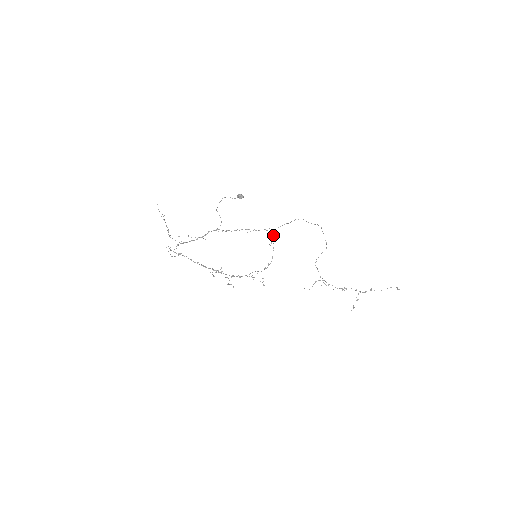
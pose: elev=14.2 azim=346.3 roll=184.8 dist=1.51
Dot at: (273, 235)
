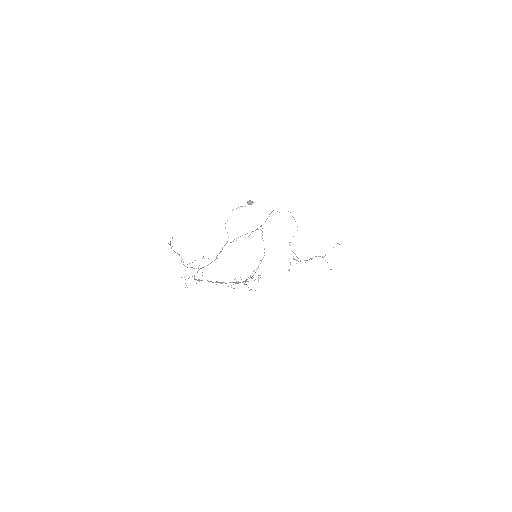
Dot at: (262, 232)
